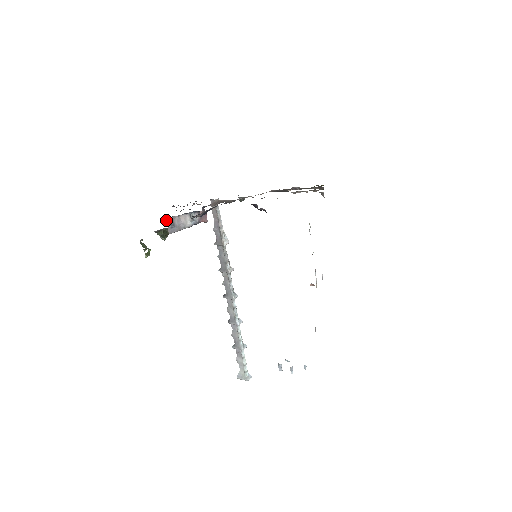
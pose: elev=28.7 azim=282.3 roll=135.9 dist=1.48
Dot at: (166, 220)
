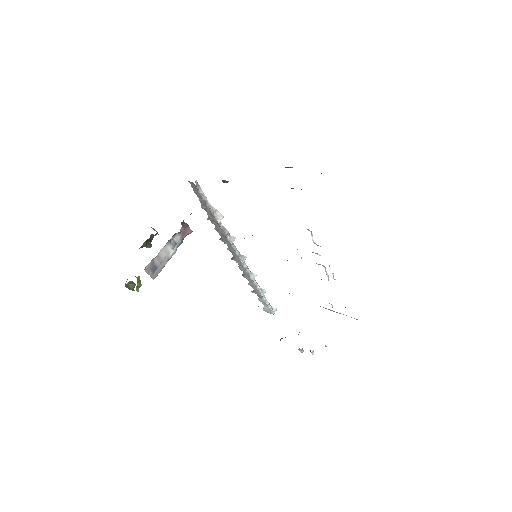
Dot at: (145, 270)
